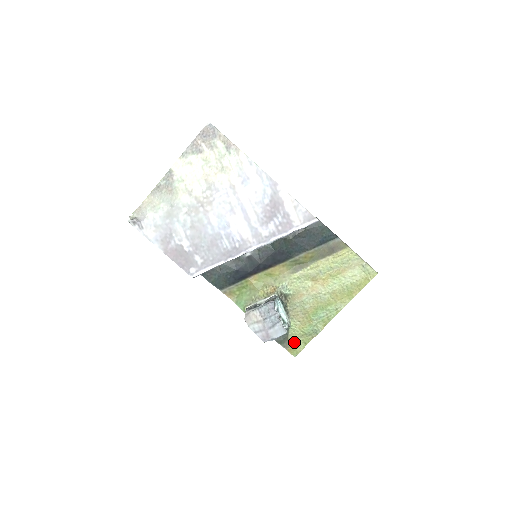
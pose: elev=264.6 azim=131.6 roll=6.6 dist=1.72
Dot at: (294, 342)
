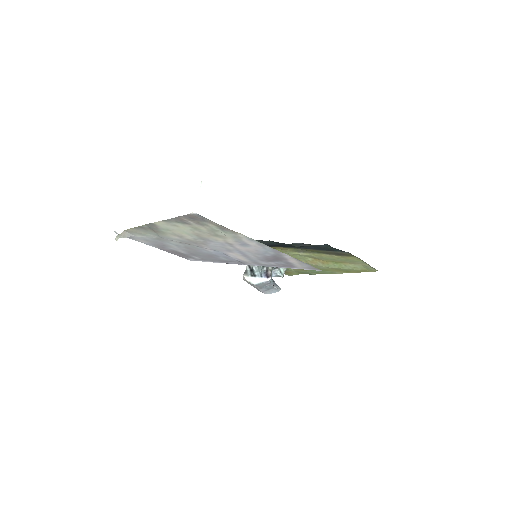
Dot at: (289, 272)
